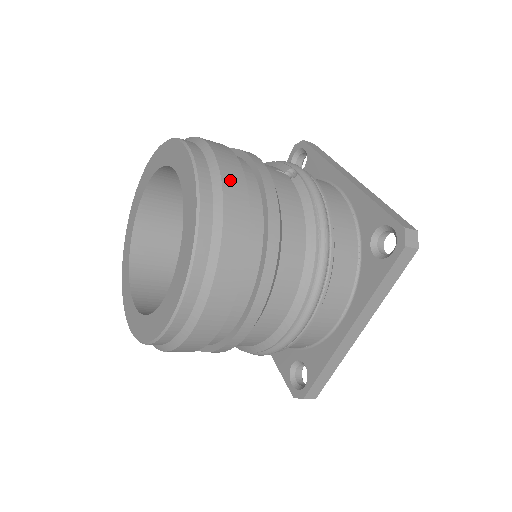
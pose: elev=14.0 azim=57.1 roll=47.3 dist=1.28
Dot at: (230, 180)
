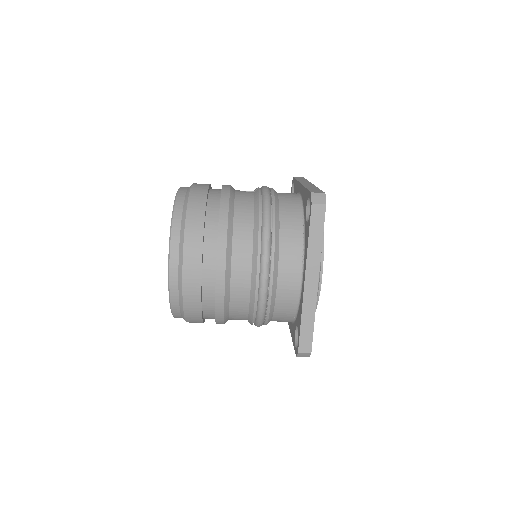
Dot at: (195, 195)
